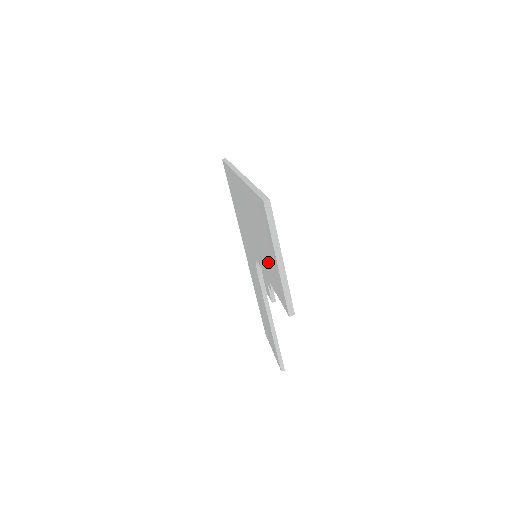
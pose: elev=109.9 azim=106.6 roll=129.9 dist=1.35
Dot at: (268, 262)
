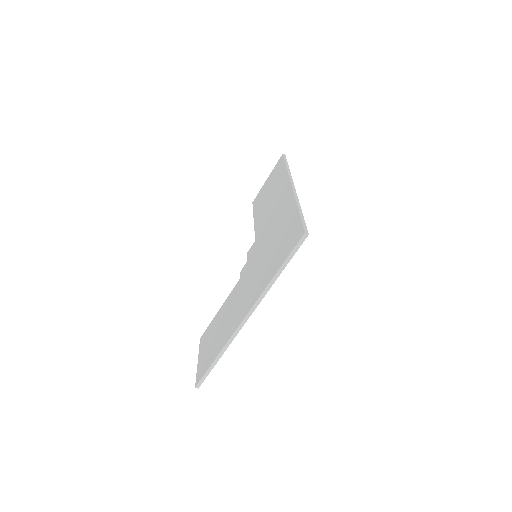
Dot at: (214, 330)
